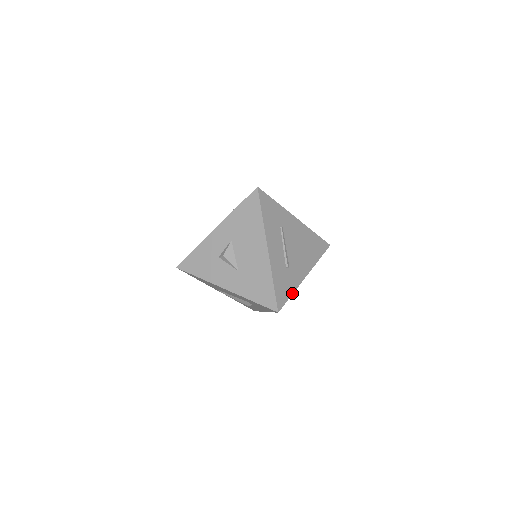
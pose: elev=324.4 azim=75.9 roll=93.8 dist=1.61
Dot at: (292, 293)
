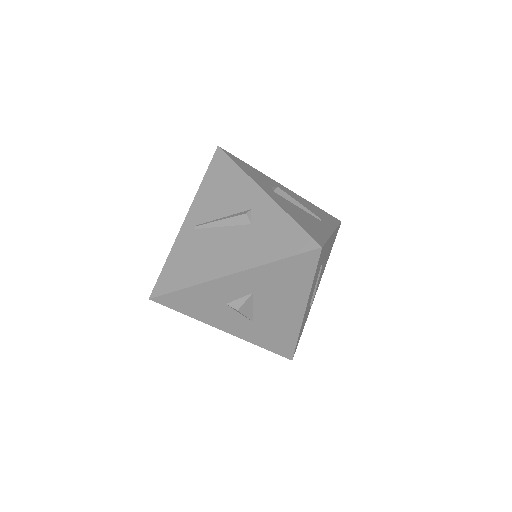
Dot at: occluded
